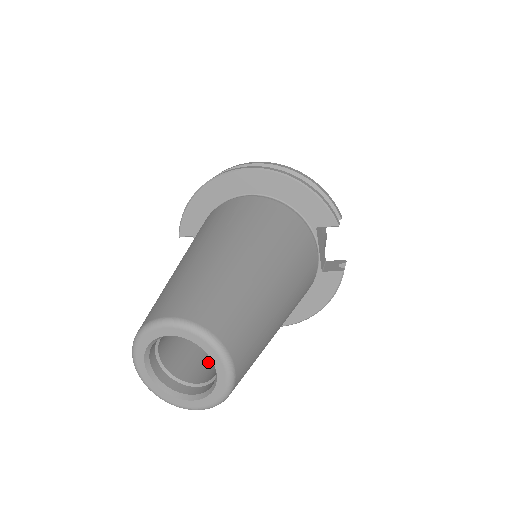
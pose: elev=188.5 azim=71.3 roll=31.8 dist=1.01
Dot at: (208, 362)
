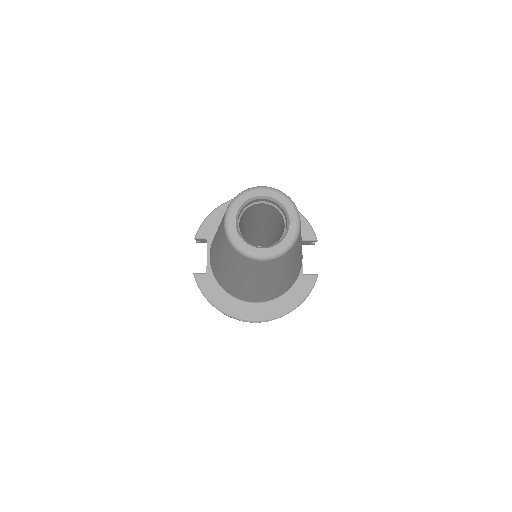
Dot at: occluded
